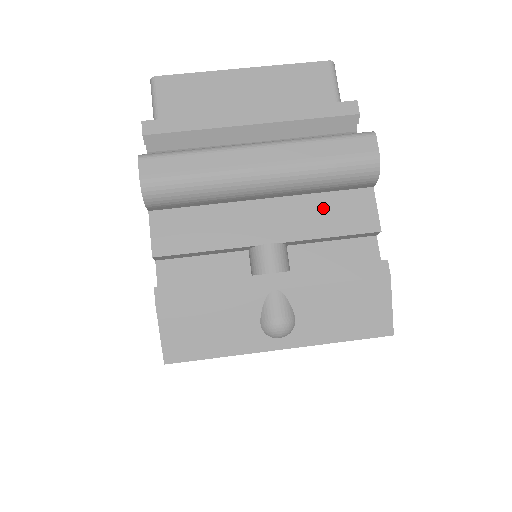
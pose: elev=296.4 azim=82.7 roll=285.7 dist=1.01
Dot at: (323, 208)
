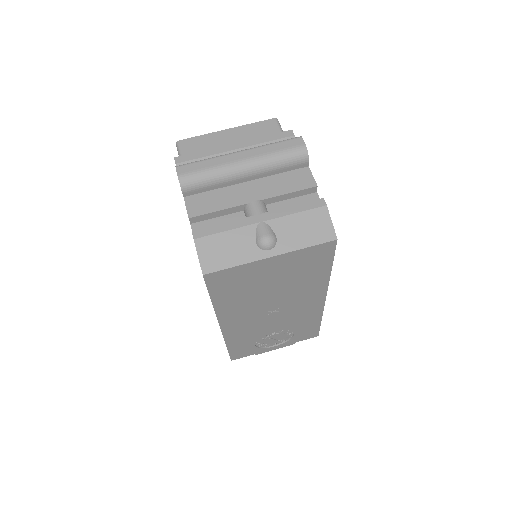
Dot at: (282, 180)
